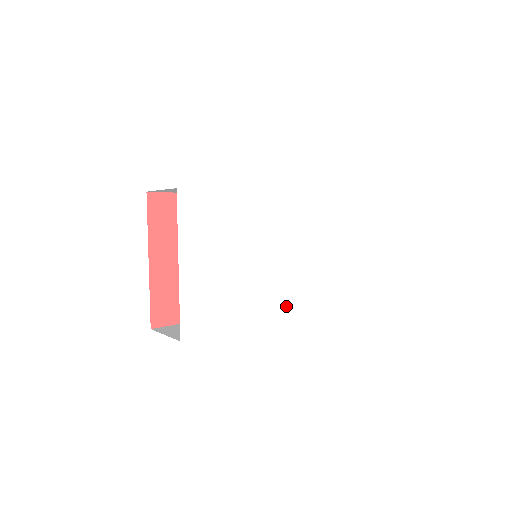
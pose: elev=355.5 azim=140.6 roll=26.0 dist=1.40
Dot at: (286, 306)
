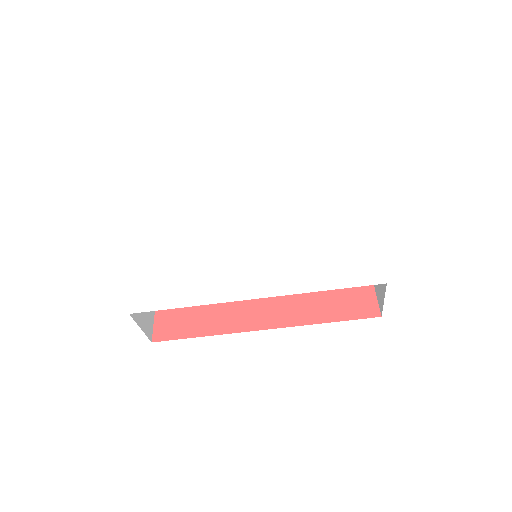
Dot at: (273, 283)
